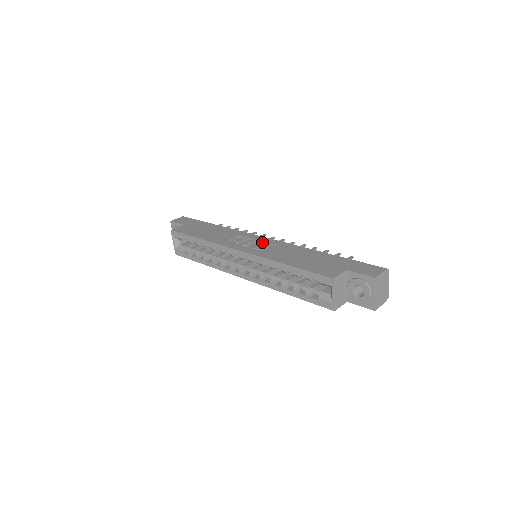
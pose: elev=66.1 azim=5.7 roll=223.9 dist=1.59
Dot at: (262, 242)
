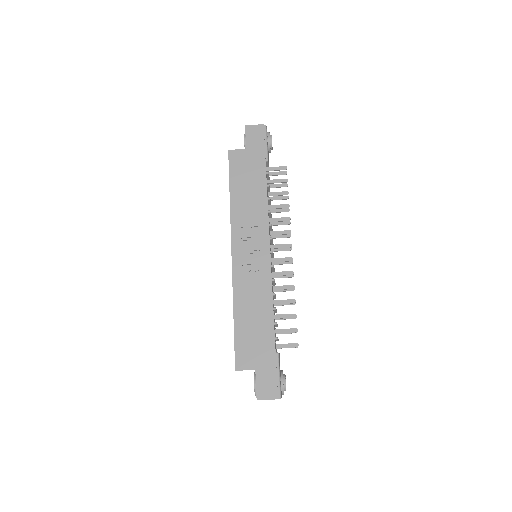
Dot at: (260, 258)
